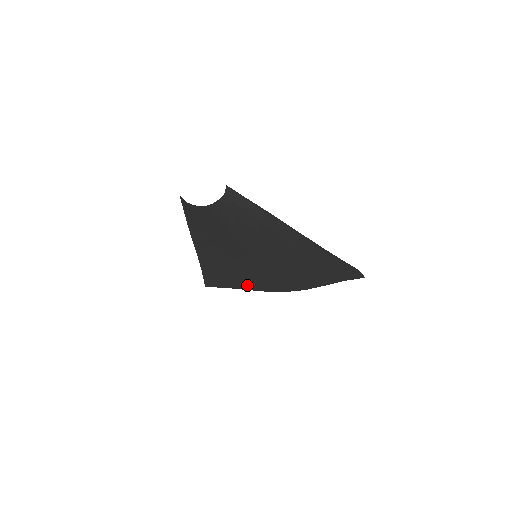
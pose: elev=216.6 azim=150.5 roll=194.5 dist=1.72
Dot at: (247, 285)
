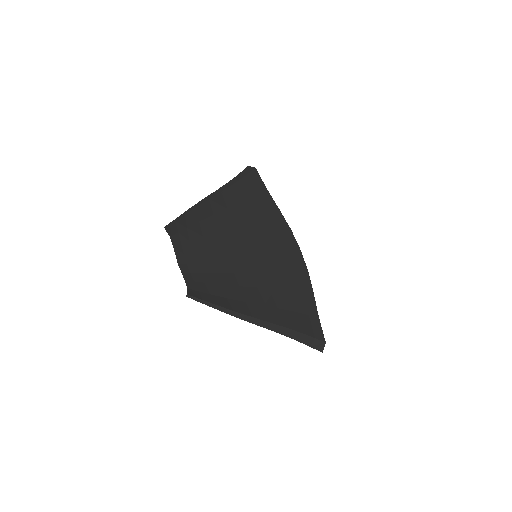
Dot at: occluded
